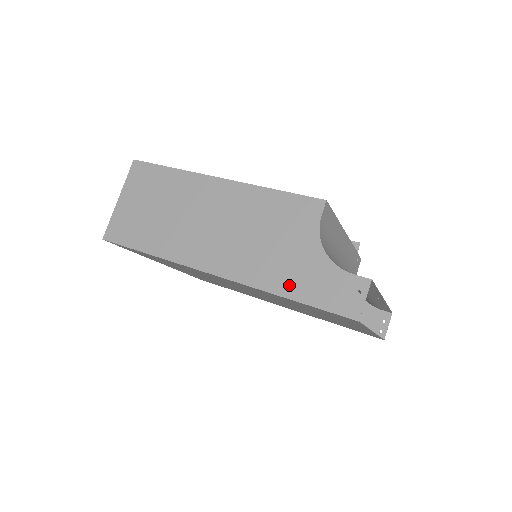
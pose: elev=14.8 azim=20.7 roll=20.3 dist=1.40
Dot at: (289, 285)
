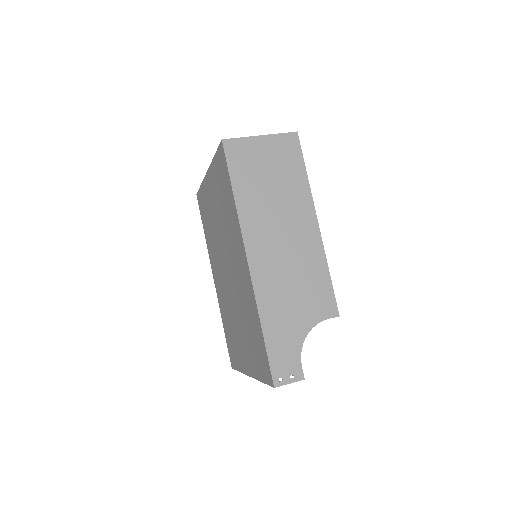
Dot at: (272, 325)
